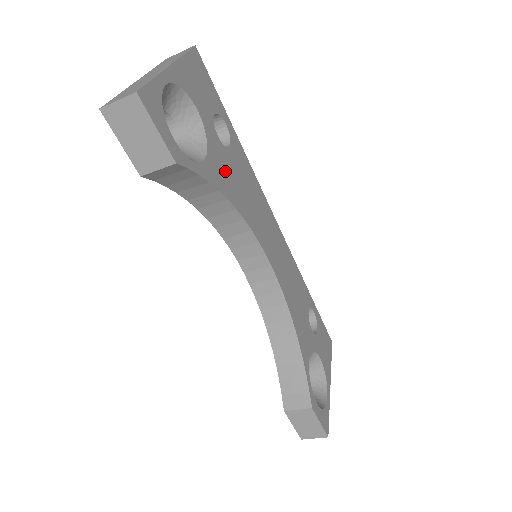
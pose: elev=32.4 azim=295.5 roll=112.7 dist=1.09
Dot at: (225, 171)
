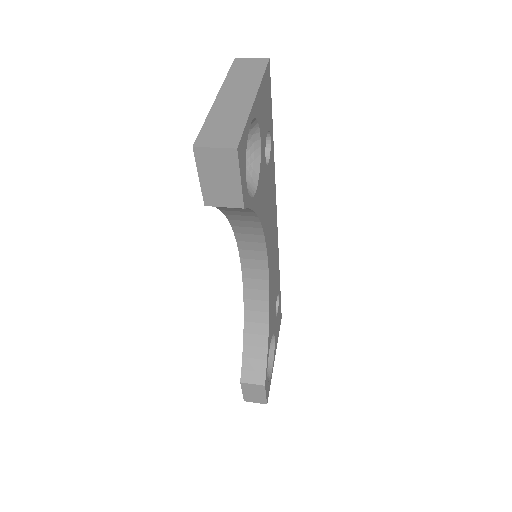
Dot at: (263, 192)
